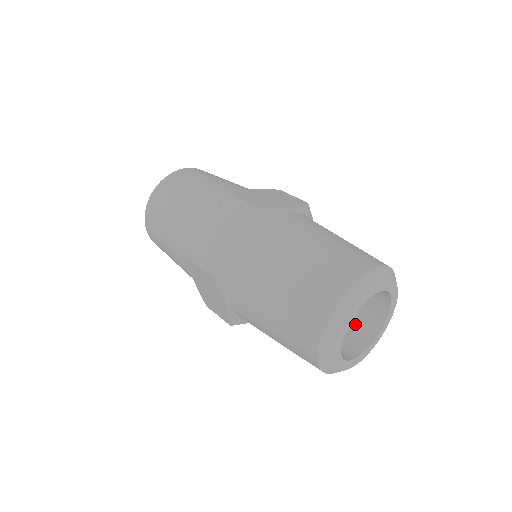
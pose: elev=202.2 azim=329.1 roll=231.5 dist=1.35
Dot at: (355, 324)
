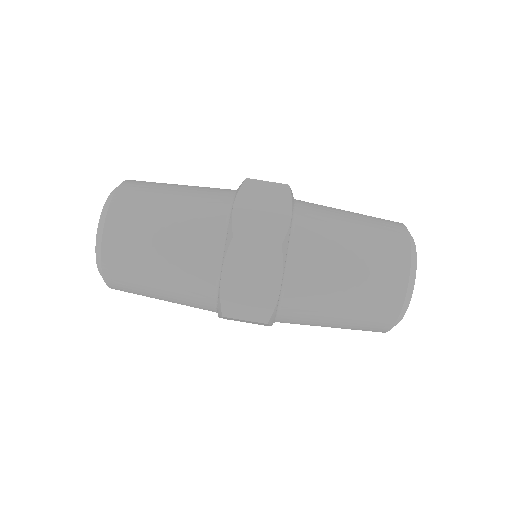
Dot at: occluded
